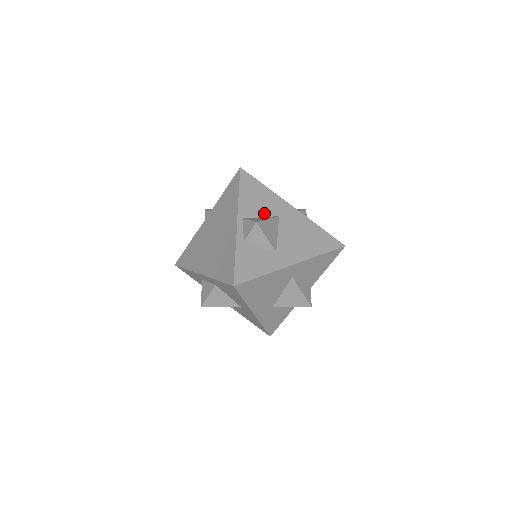
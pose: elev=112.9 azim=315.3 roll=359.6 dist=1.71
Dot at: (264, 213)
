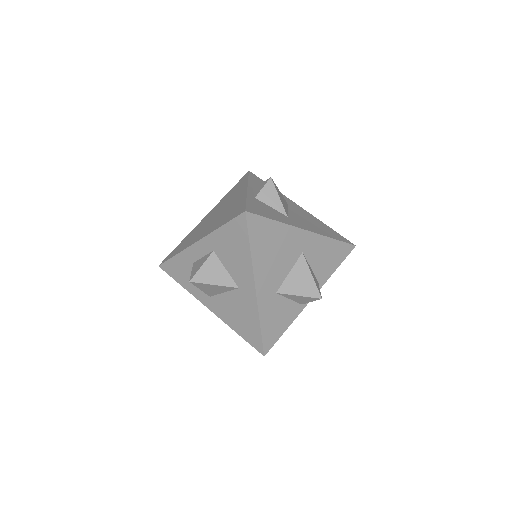
Dot at: occluded
